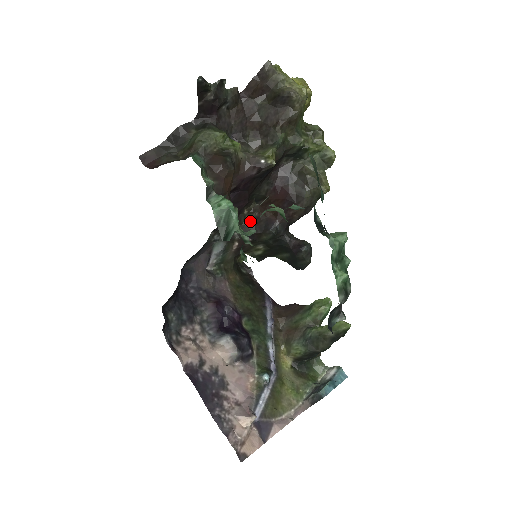
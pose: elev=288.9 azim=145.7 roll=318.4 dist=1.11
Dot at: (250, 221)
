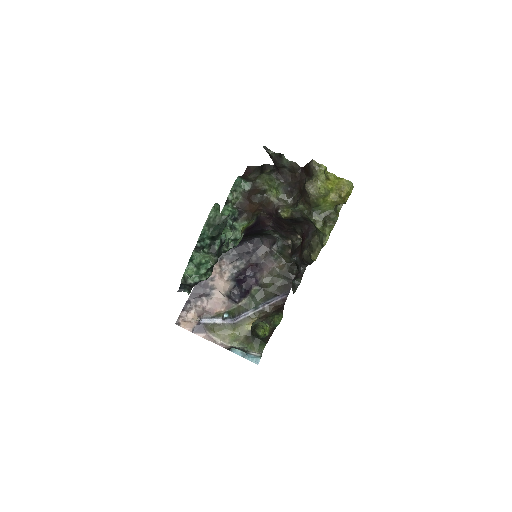
Dot at: occluded
